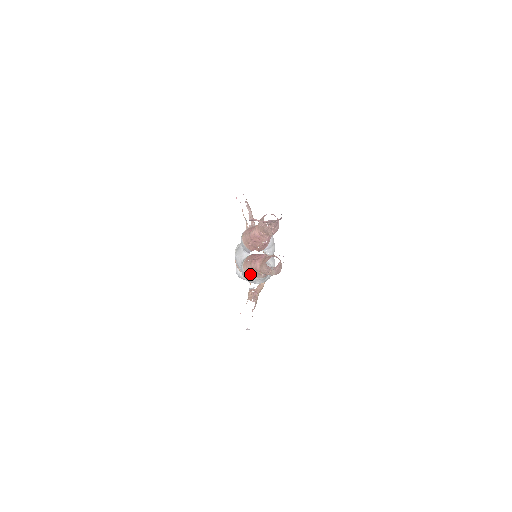
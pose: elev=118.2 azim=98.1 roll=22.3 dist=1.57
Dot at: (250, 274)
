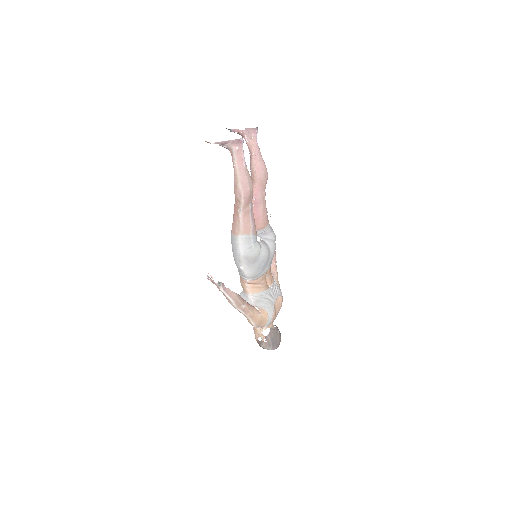
Dot at: (234, 230)
